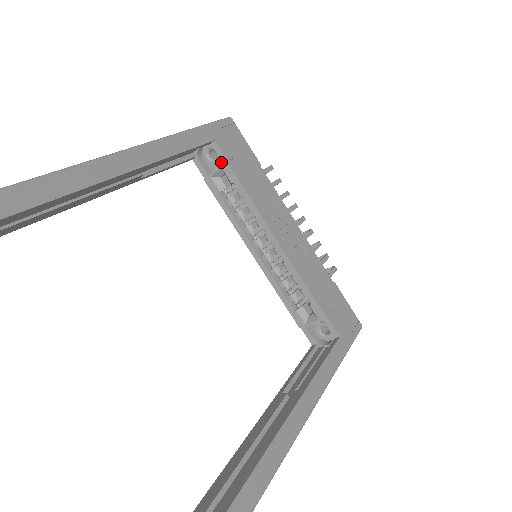
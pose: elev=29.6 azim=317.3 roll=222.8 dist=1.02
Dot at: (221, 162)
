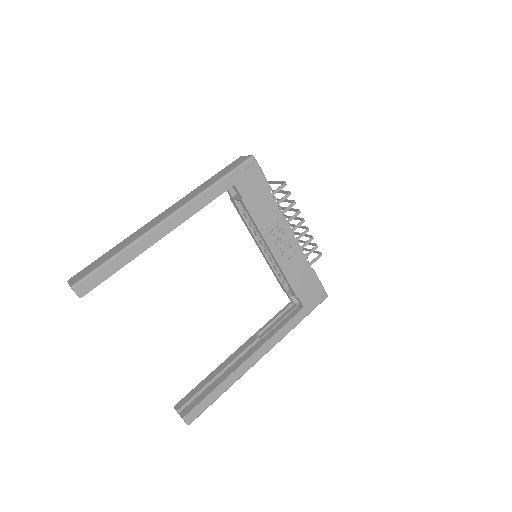
Dot at: occluded
